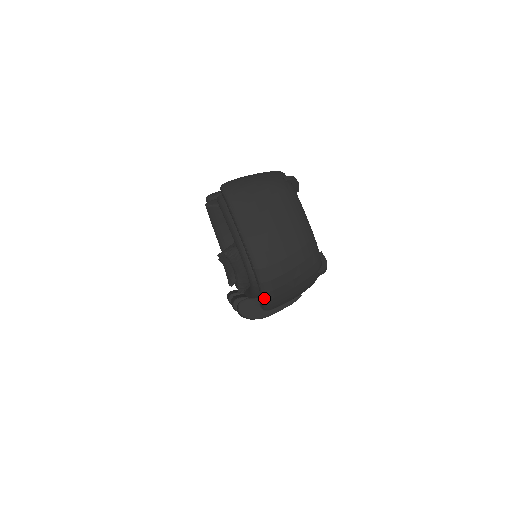
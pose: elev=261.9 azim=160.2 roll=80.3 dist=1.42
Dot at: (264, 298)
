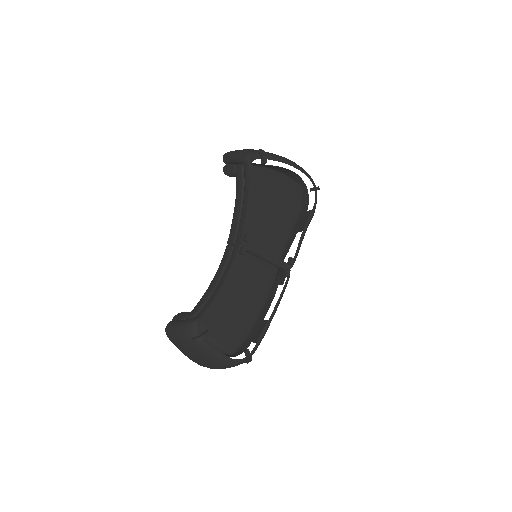
Dot at: occluded
